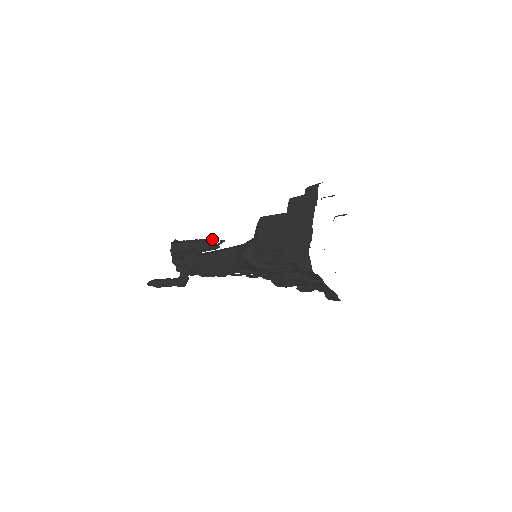
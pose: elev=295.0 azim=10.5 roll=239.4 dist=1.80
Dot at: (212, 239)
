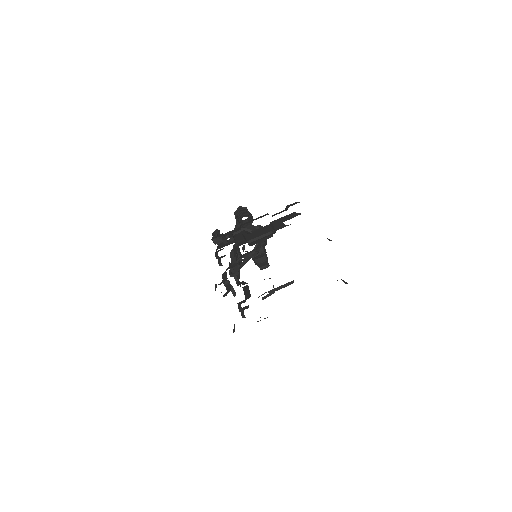
Dot at: occluded
